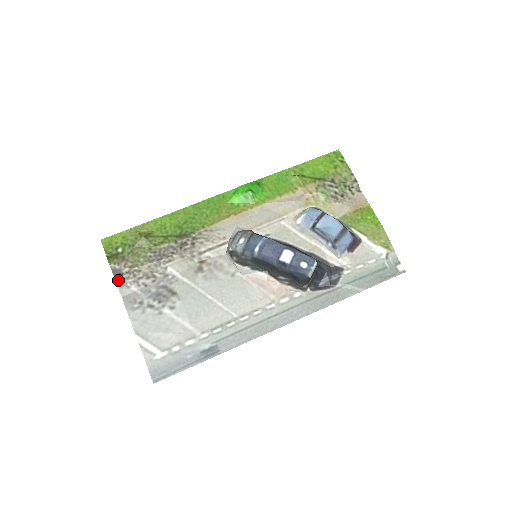
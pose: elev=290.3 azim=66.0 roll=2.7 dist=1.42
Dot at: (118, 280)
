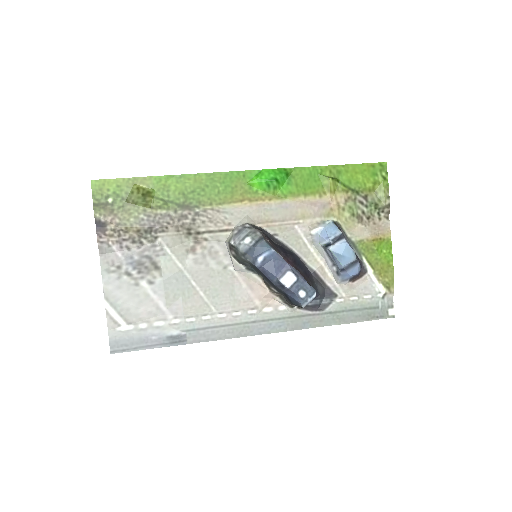
Dot at: (100, 235)
